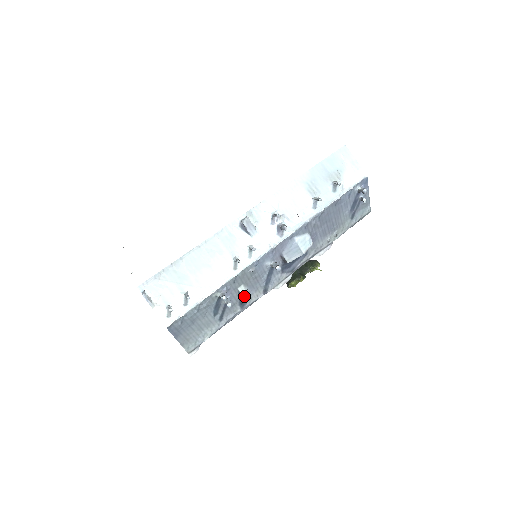
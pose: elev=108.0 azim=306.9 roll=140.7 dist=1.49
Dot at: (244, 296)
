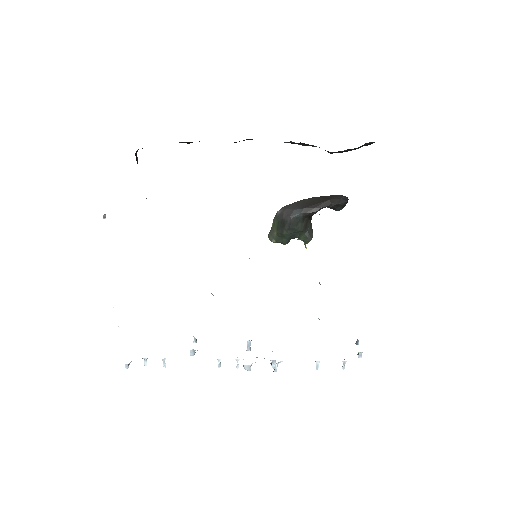
Dot at: occluded
